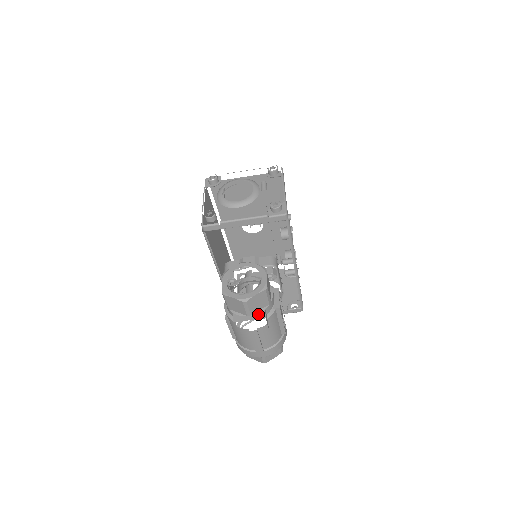
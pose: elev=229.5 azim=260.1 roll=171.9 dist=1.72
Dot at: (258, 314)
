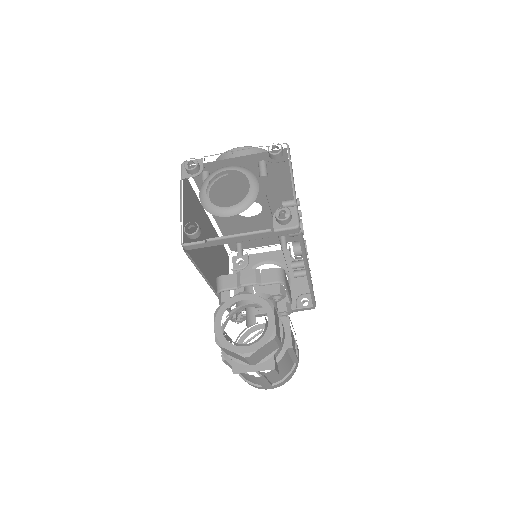
Dot at: (265, 362)
